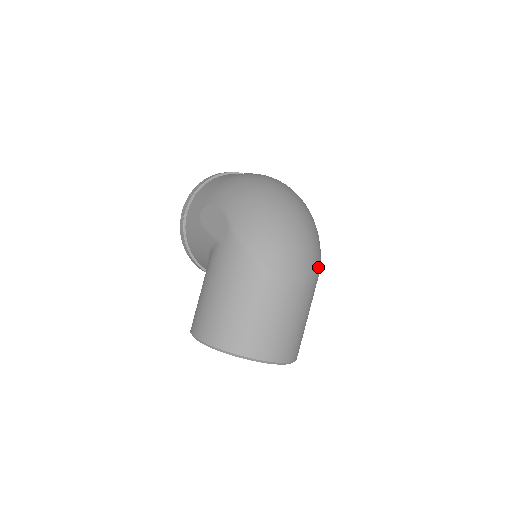
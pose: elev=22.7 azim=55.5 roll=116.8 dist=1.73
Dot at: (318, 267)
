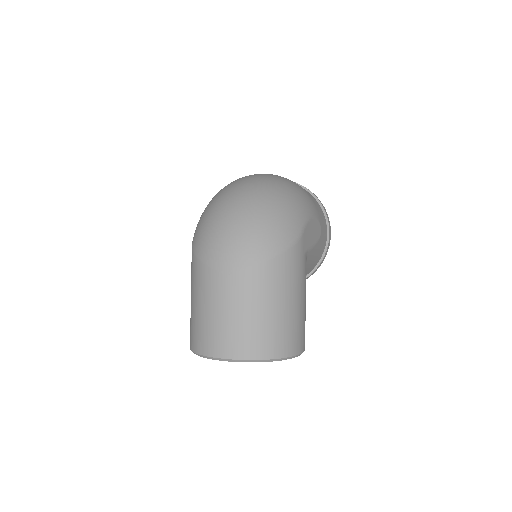
Dot at: (269, 249)
